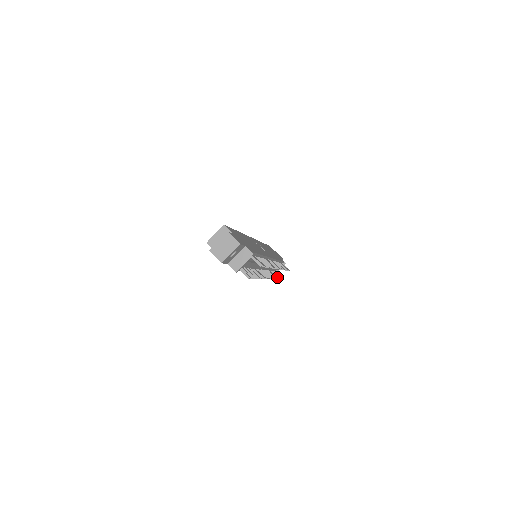
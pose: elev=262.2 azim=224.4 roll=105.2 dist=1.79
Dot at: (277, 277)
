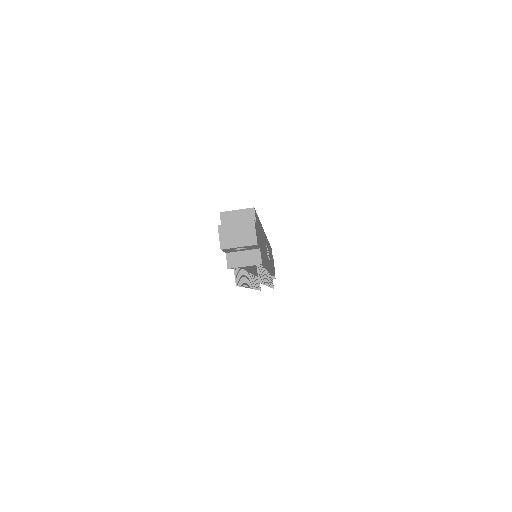
Dot at: (258, 287)
